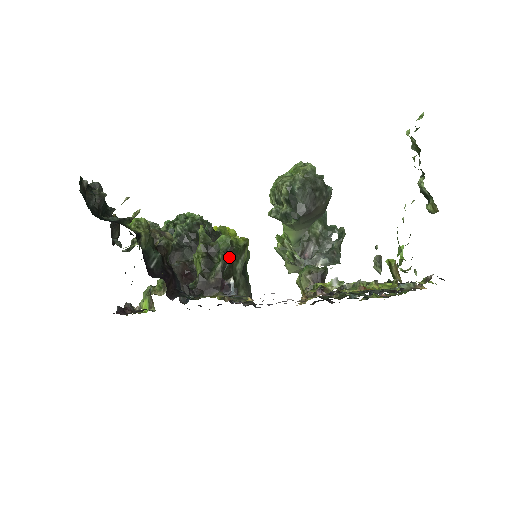
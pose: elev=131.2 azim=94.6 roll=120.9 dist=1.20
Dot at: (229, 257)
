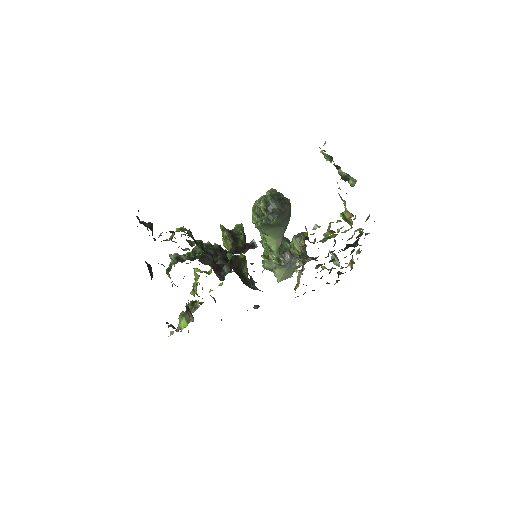
Dot at: (237, 264)
